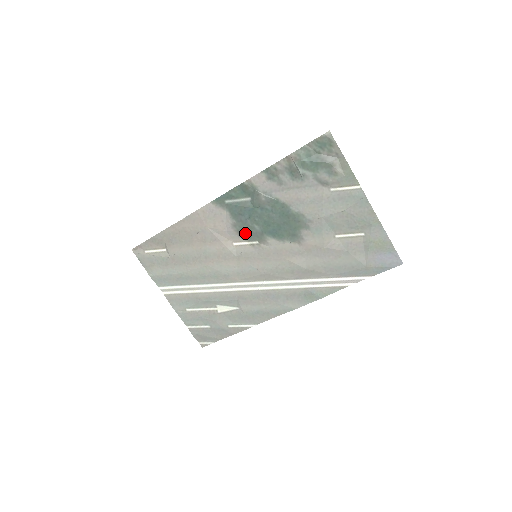
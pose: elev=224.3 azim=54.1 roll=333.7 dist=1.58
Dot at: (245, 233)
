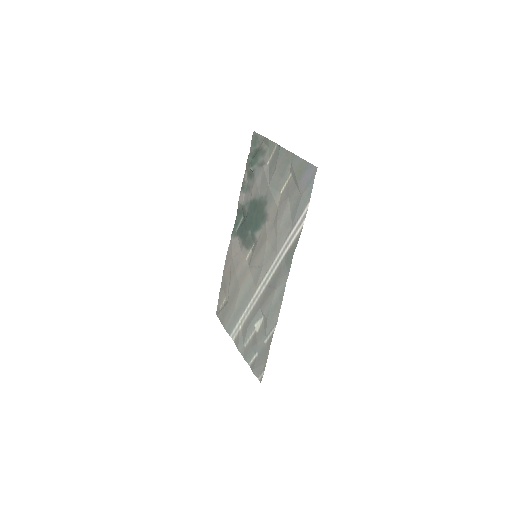
Dot at: (247, 243)
